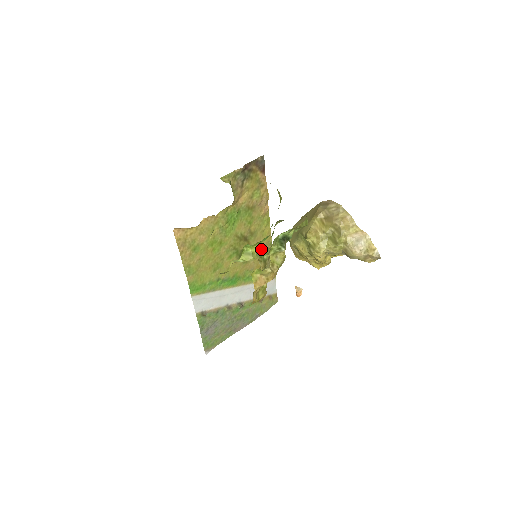
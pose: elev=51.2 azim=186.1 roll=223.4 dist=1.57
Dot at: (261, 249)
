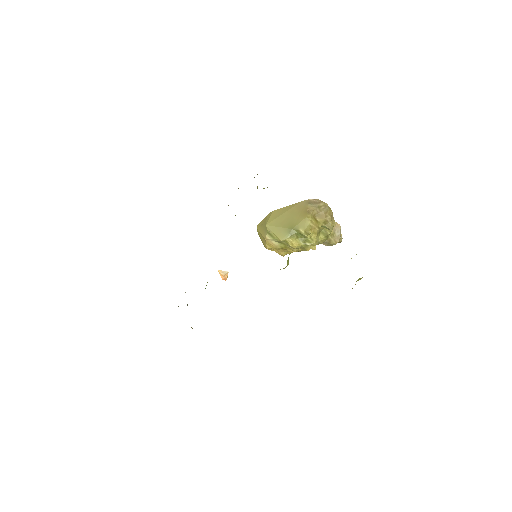
Dot at: occluded
